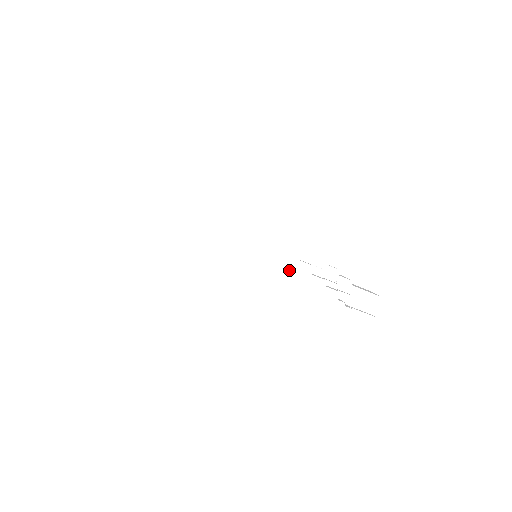
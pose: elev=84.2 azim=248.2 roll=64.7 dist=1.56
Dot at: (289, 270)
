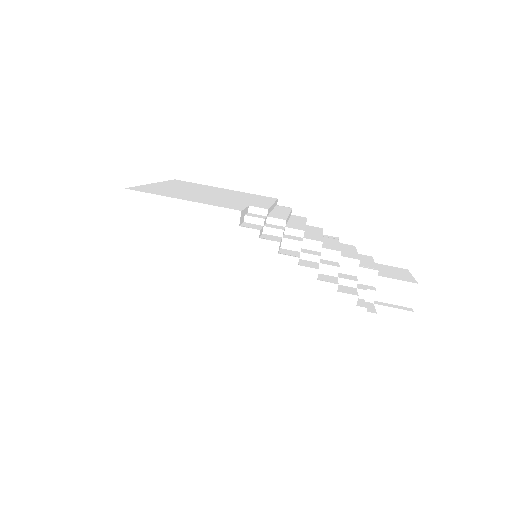
Dot at: (287, 279)
